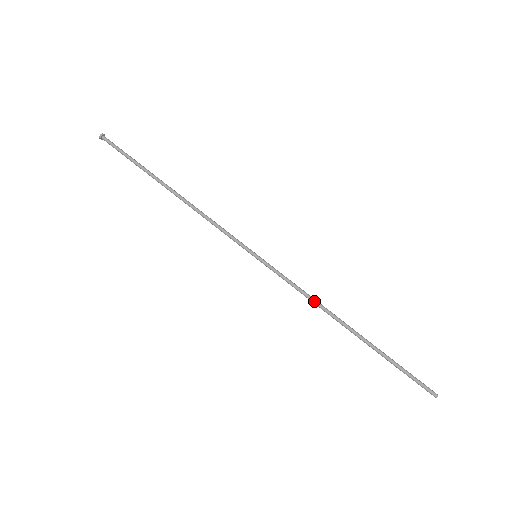
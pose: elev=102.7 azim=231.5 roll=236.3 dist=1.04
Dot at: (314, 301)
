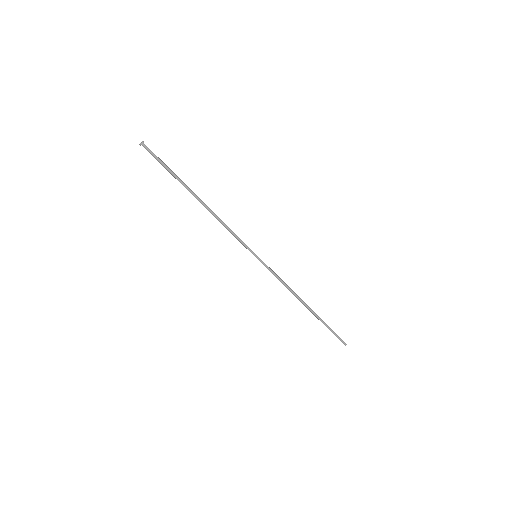
Dot at: (290, 288)
